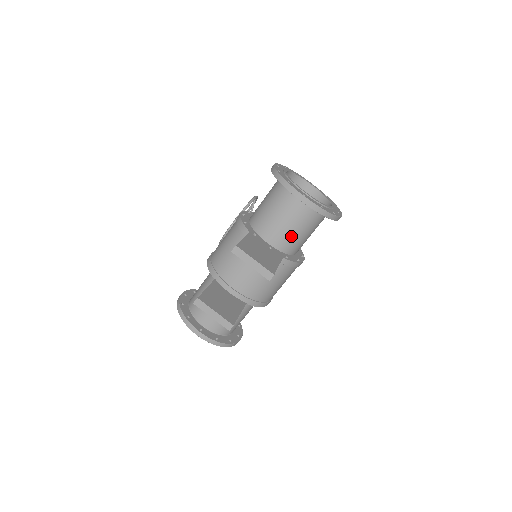
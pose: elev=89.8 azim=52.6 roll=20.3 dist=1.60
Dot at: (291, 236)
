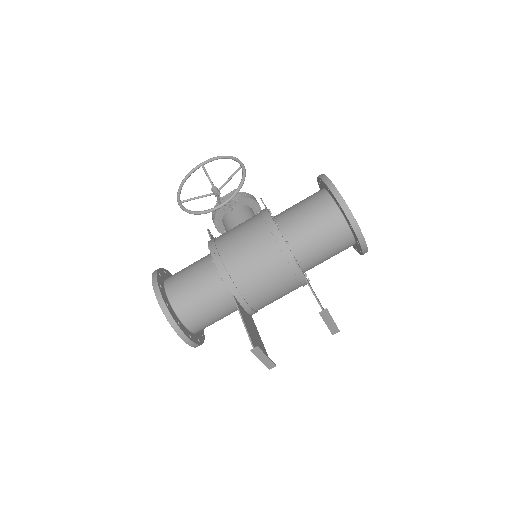
Dot at: (321, 262)
